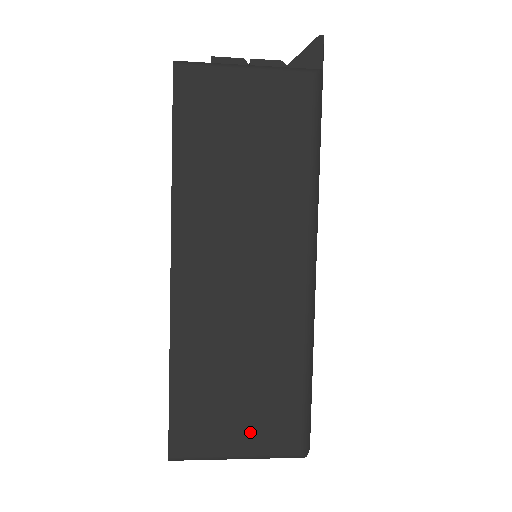
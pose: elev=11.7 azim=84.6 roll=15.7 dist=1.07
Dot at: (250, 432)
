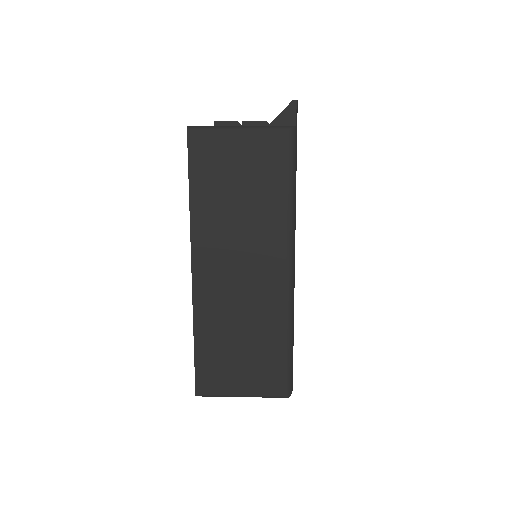
Dot at: (249, 380)
